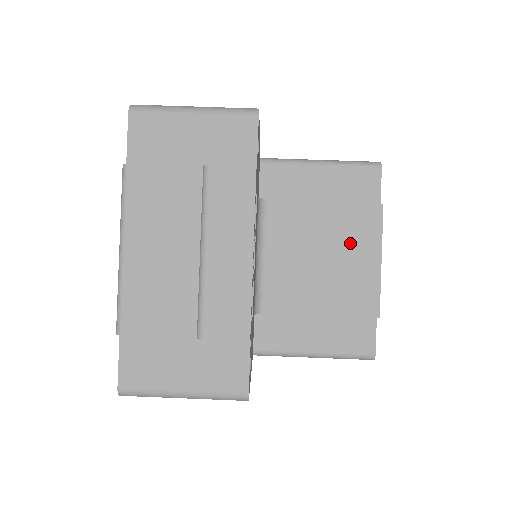
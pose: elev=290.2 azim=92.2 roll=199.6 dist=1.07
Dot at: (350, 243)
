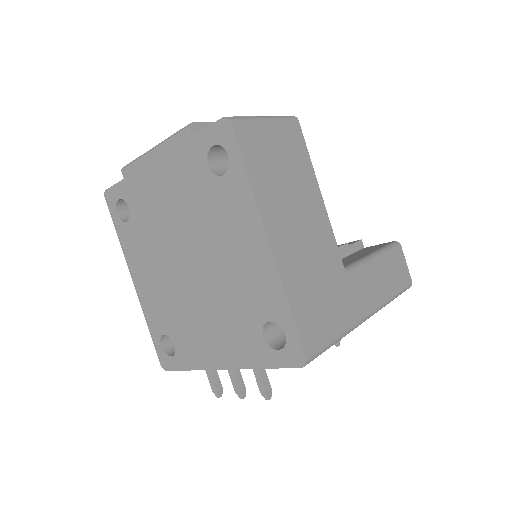
Dot at: occluded
